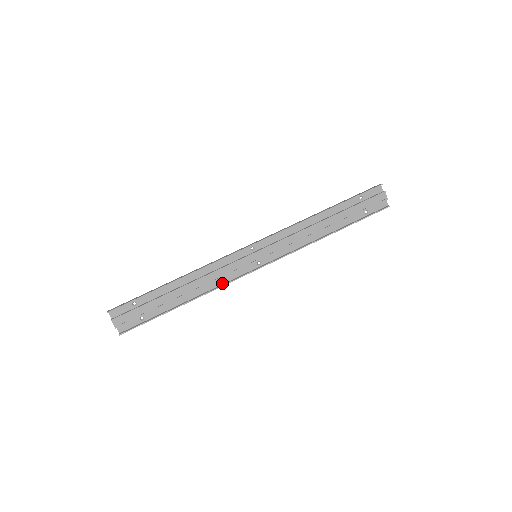
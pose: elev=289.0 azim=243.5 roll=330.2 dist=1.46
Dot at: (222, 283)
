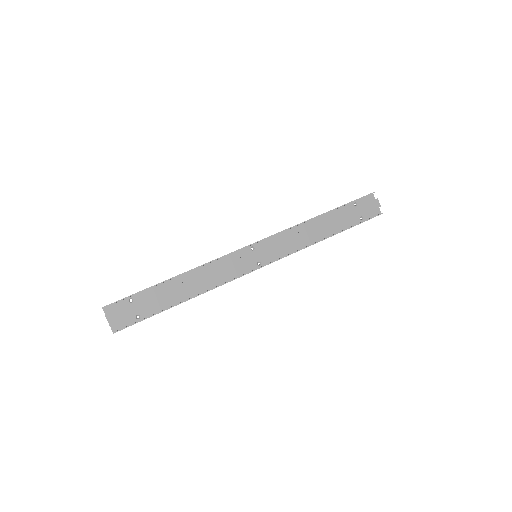
Dot at: (222, 282)
